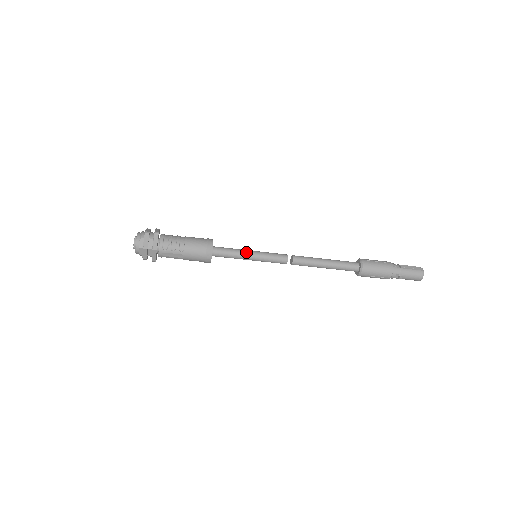
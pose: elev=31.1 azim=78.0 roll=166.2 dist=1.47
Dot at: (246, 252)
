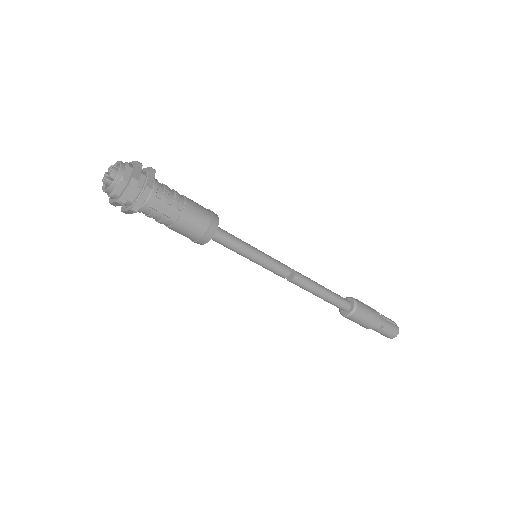
Dot at: (249, 245)
